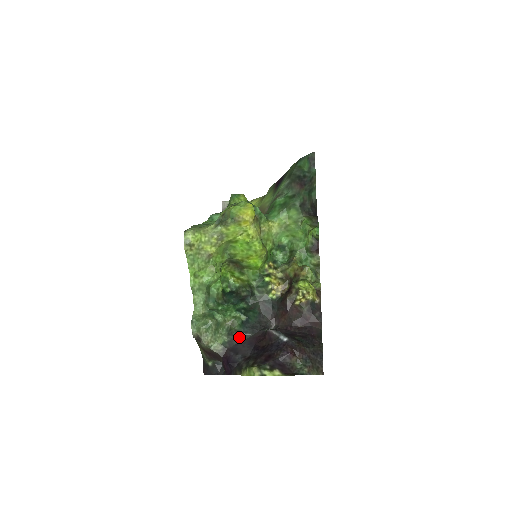
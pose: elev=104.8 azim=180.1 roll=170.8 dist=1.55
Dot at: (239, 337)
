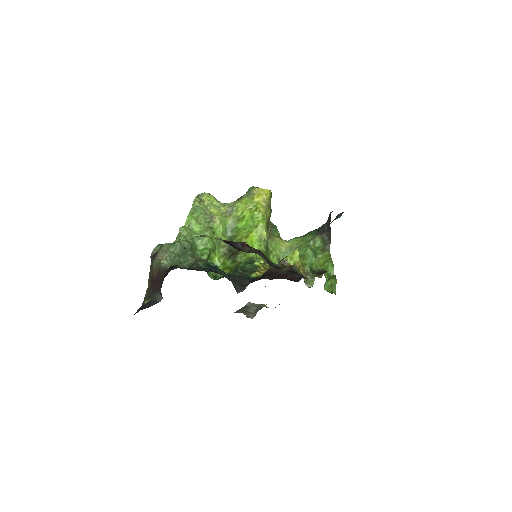
Dot at: (197, 269)
